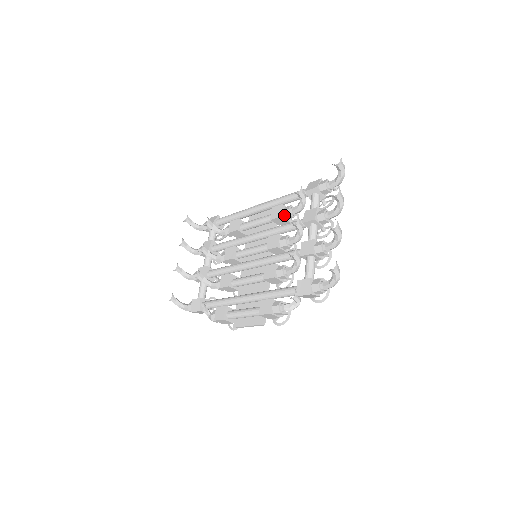
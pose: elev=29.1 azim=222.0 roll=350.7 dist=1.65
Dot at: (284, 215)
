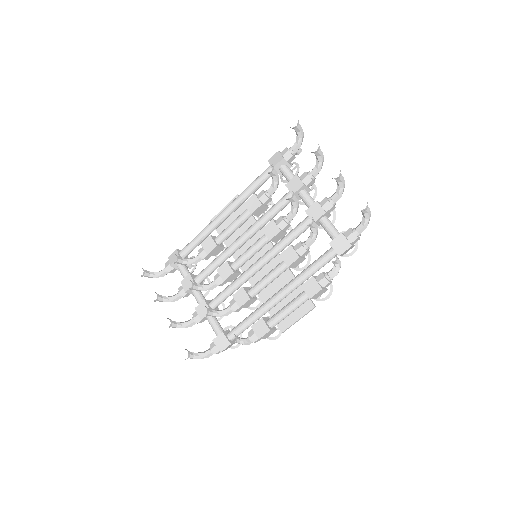
Dot at: (263, 202)
